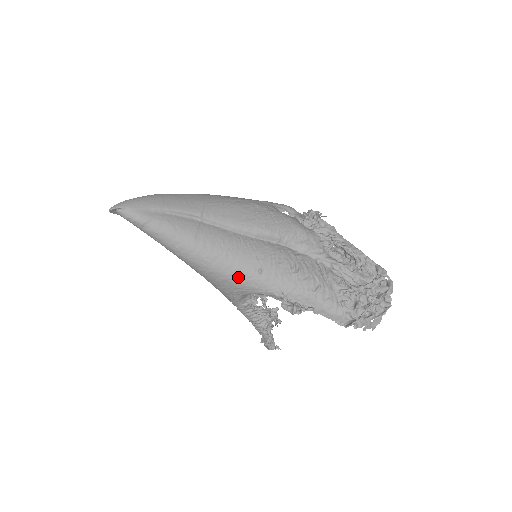
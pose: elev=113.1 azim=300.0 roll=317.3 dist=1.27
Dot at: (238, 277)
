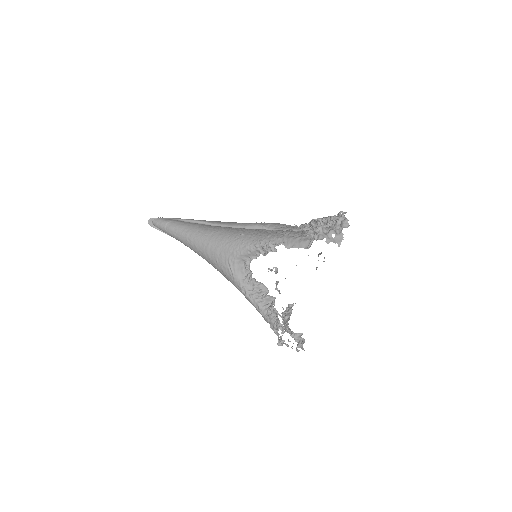
Dot at: (227, 242)
